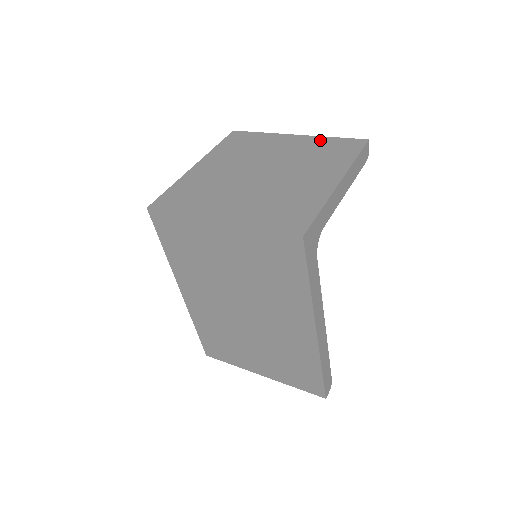
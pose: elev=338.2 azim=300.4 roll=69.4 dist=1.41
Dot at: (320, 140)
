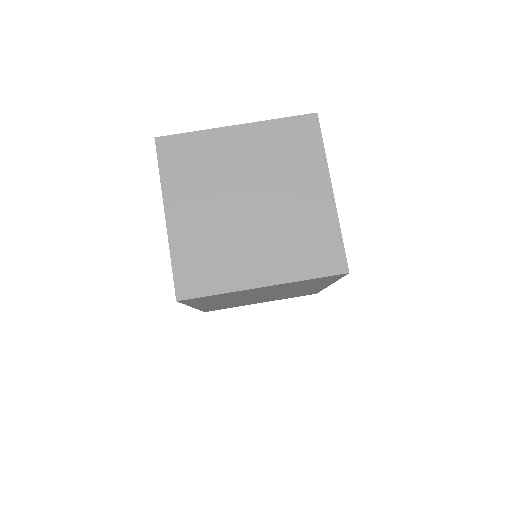
Dot at: (270, 128)
